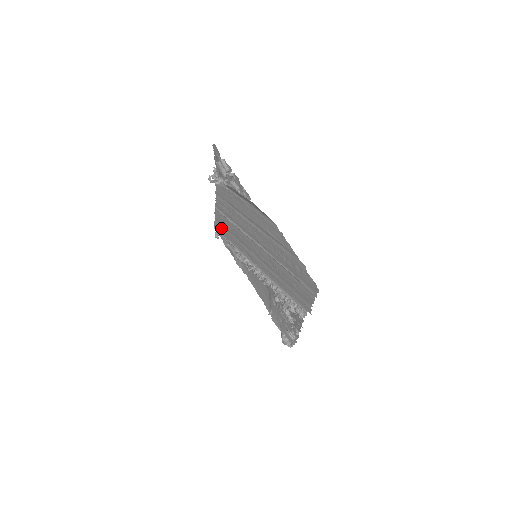
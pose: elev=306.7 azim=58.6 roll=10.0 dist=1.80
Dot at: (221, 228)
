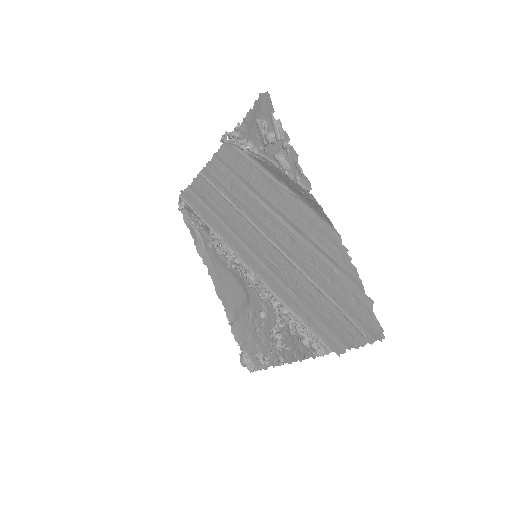
Dot at: (196, 201)
